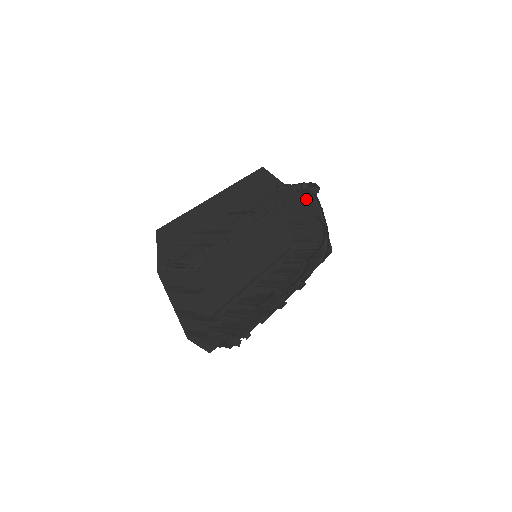
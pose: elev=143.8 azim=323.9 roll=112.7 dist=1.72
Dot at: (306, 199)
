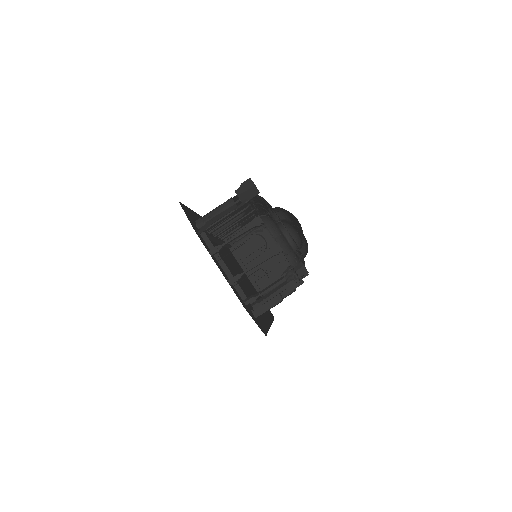
Dot at: (260, 239)
